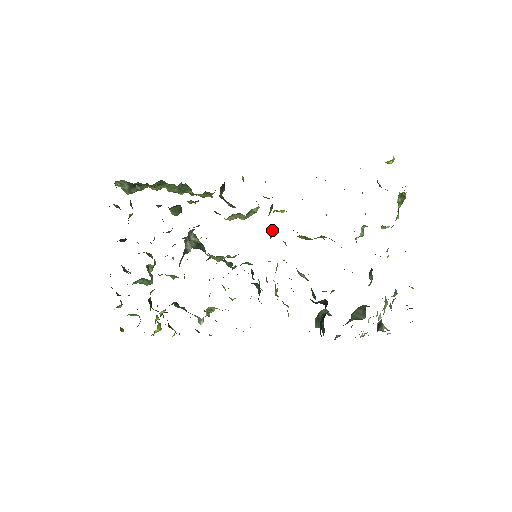
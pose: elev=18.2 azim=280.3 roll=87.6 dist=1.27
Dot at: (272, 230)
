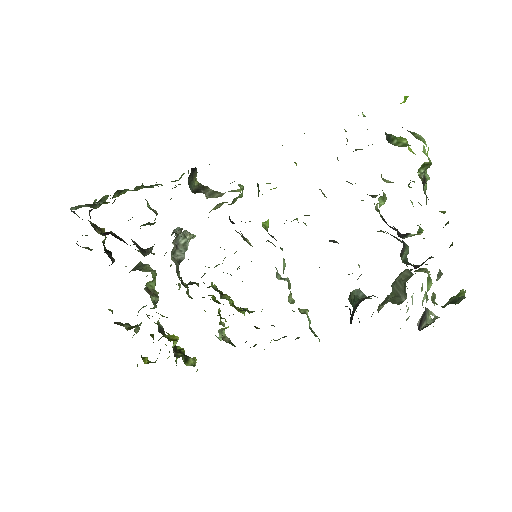
Dot at: (265, 221)
